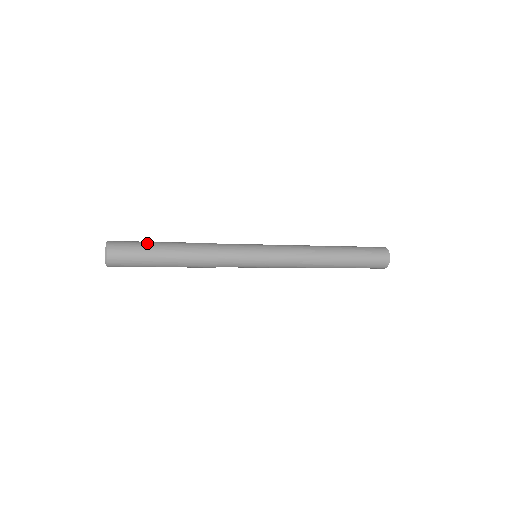
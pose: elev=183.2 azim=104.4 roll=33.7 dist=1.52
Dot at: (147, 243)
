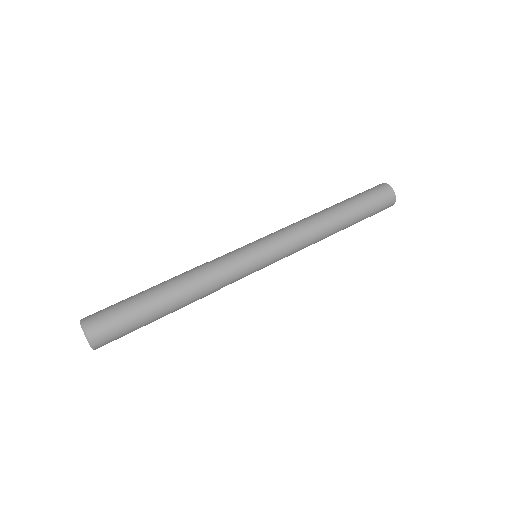
Dot at: (140, 325)
